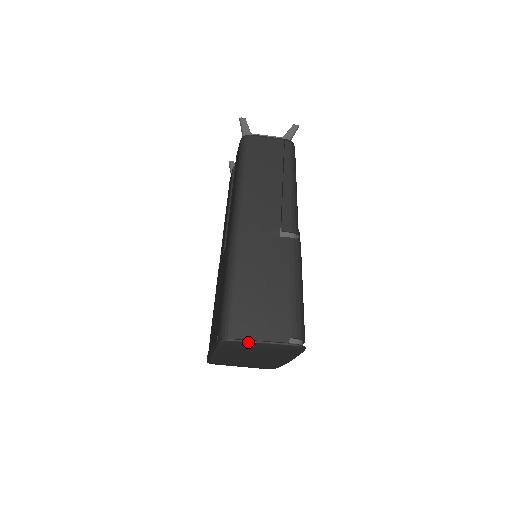
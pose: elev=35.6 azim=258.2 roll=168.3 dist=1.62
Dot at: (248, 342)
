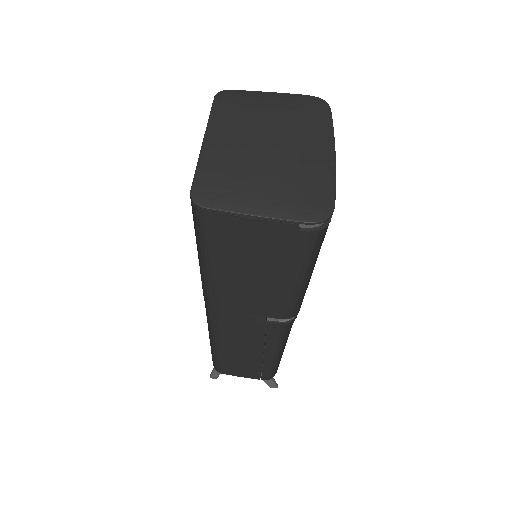
Dot at: (252, 91)
